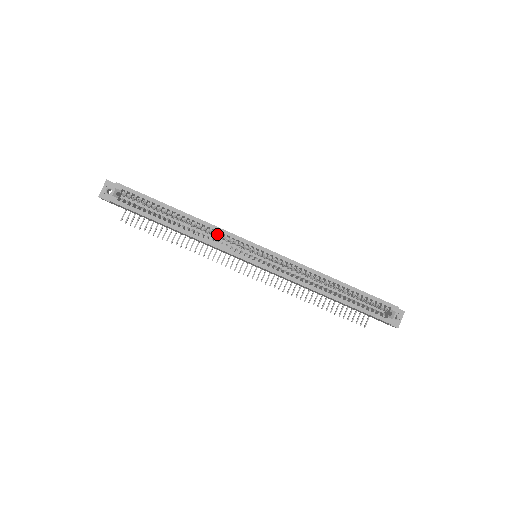
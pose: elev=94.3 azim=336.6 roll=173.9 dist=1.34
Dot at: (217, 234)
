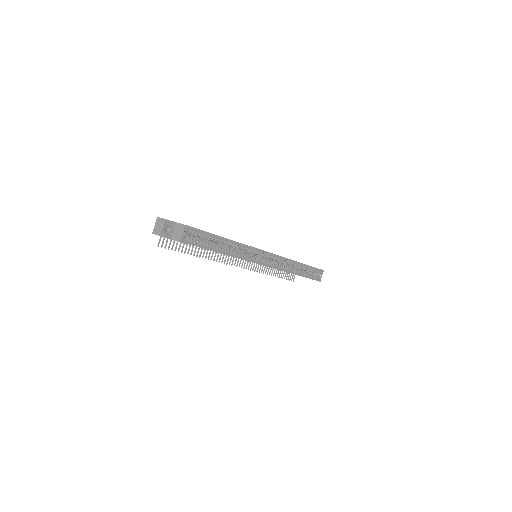
Dot at: occluded
